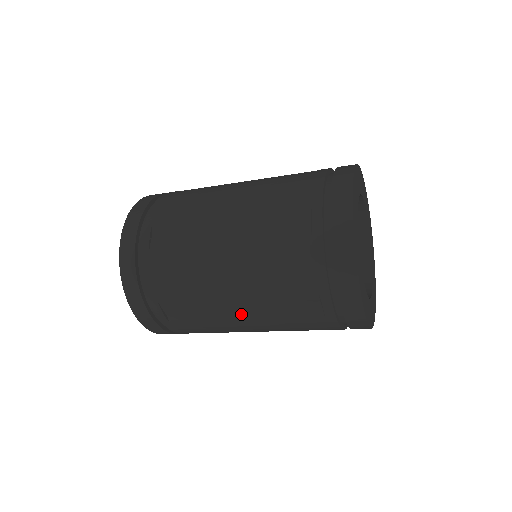
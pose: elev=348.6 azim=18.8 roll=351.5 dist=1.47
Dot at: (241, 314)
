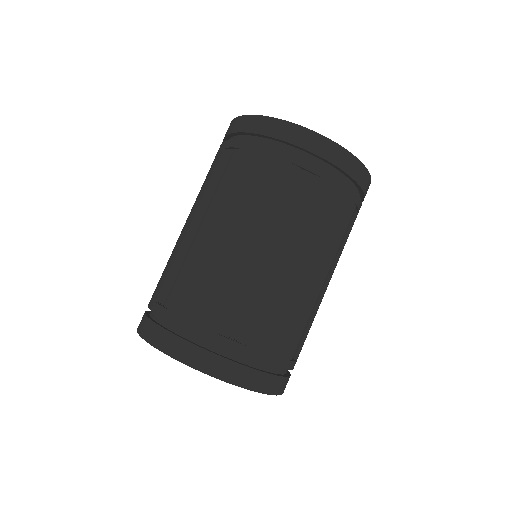
Dot at: (276, 255)
